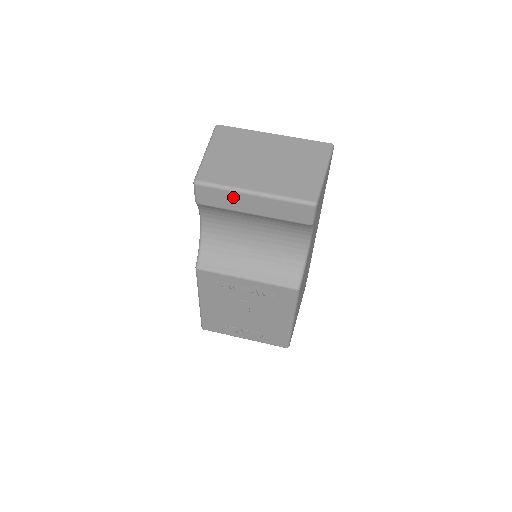
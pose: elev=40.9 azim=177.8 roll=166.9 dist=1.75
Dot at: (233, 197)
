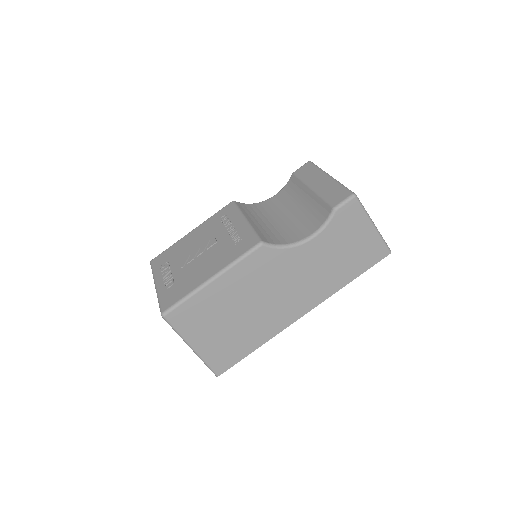
Dot at: (316, 174)
